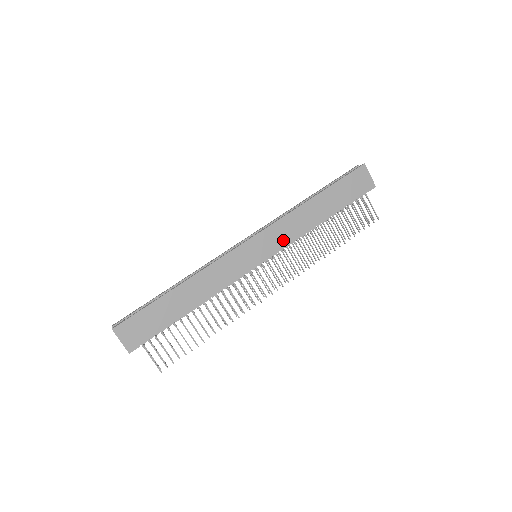
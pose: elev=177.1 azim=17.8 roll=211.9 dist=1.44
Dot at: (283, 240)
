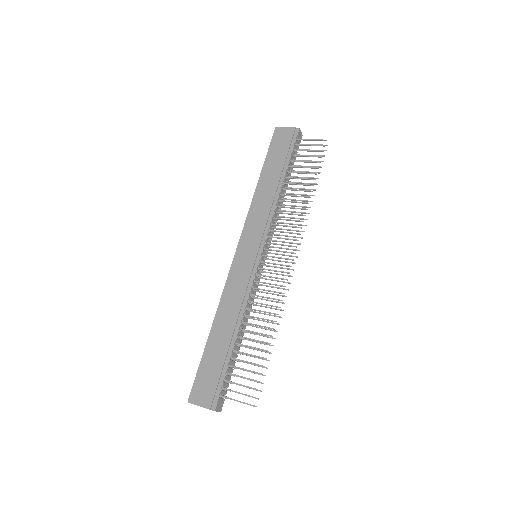
Dot at: (262, 226)
